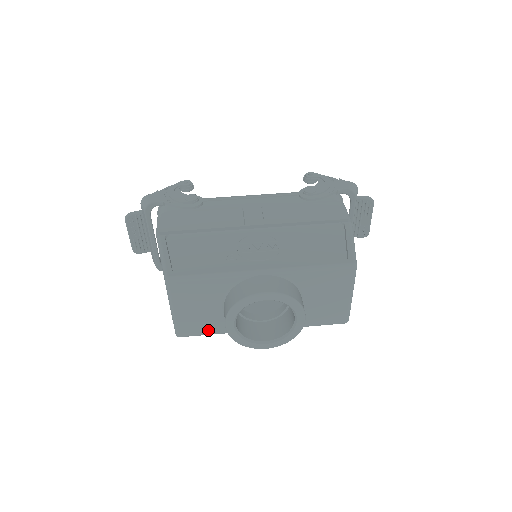
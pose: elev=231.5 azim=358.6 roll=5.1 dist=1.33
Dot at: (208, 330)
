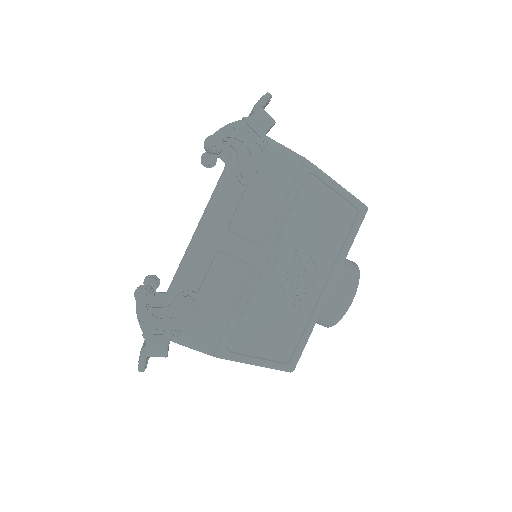
Dot at: occluded
